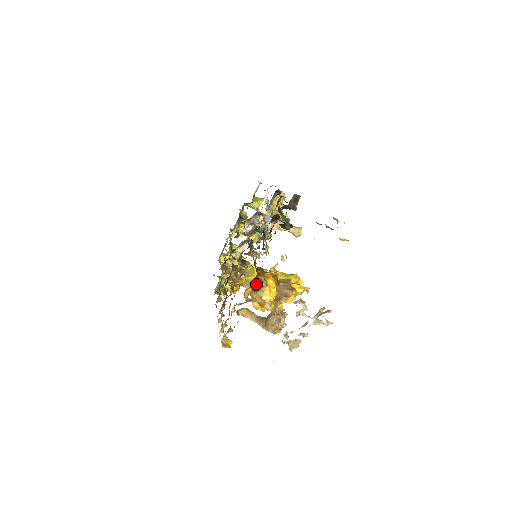
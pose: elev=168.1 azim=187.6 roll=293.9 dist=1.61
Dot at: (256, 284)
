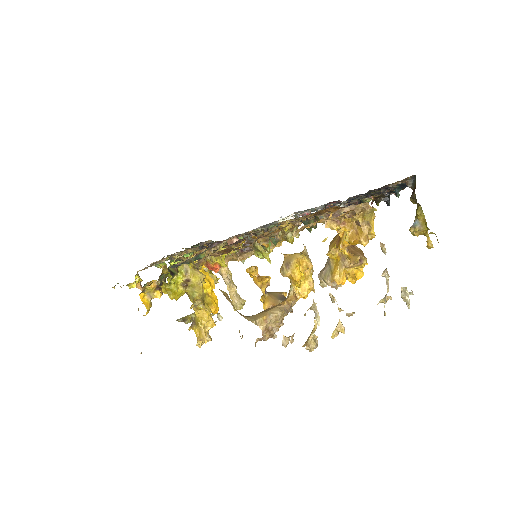
Dot at: occluded
